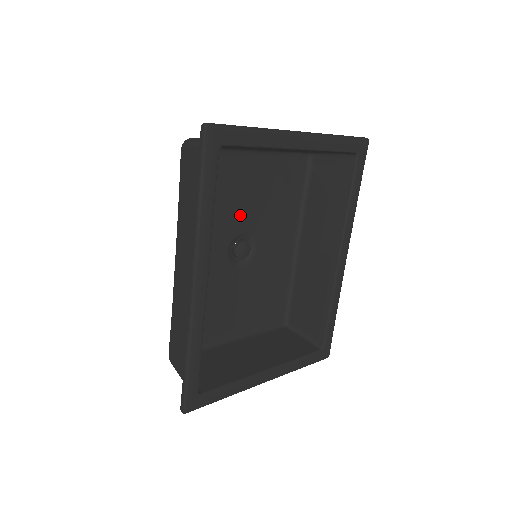
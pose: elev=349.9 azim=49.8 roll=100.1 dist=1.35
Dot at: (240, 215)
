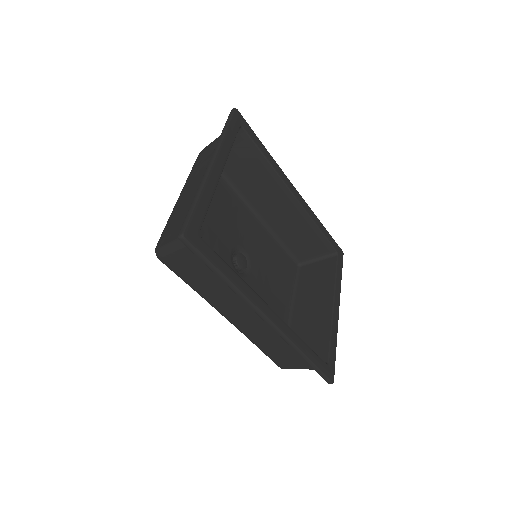
Dot at: (219, 246)
